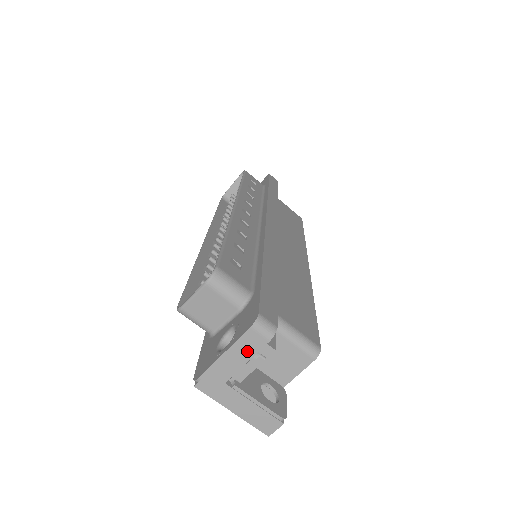
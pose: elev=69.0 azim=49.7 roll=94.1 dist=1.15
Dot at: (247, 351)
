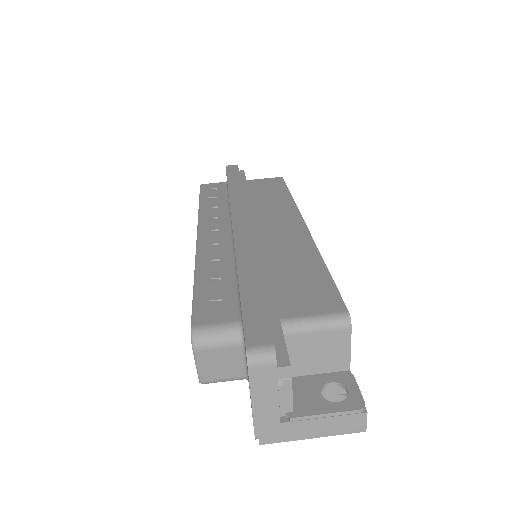
Dot at: (268, 386)
